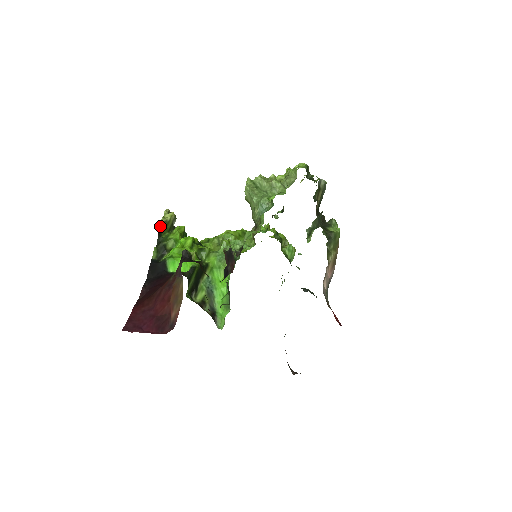
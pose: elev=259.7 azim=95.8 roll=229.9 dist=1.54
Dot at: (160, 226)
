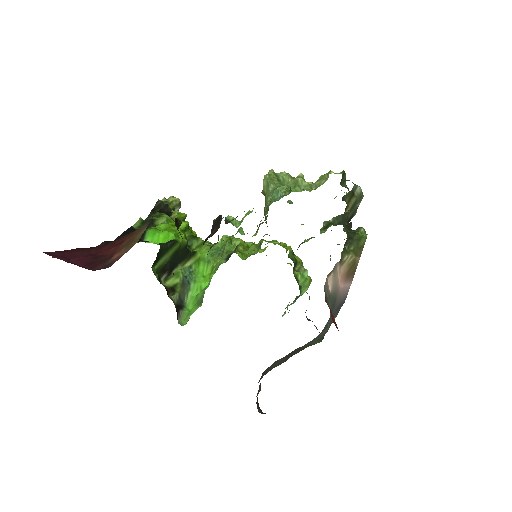
Dot at: (157, 203)
